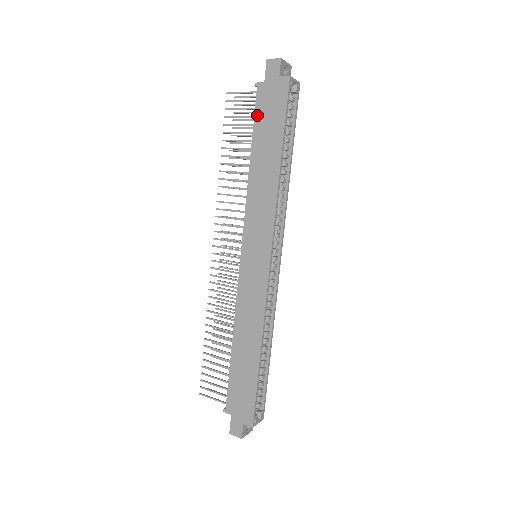
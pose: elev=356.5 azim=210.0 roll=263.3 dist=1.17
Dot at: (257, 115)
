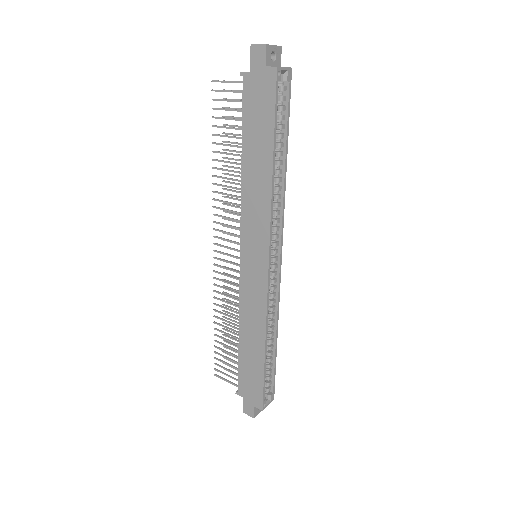
Dot at: (245, 110)
